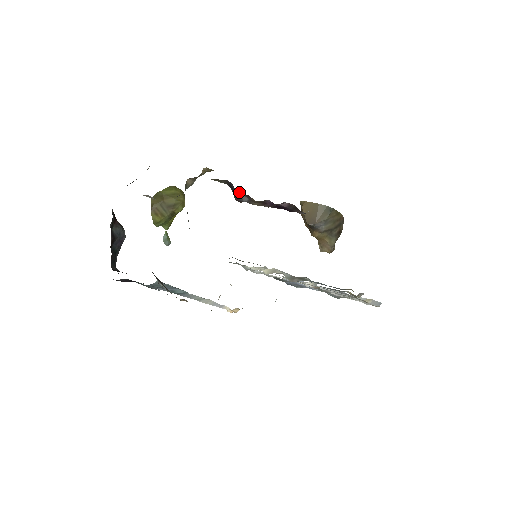
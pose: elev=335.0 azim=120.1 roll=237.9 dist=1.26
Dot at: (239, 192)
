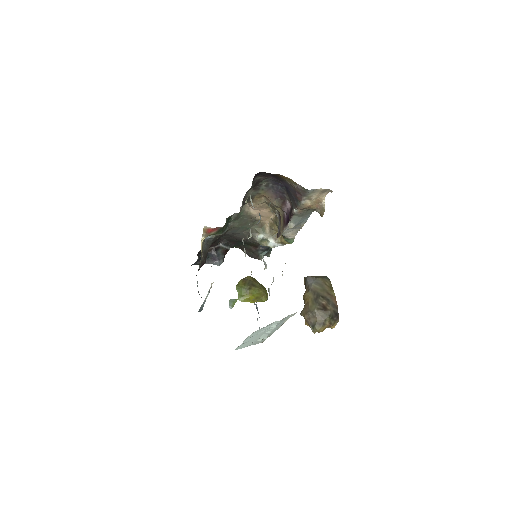
Dot at: (279, 220)
